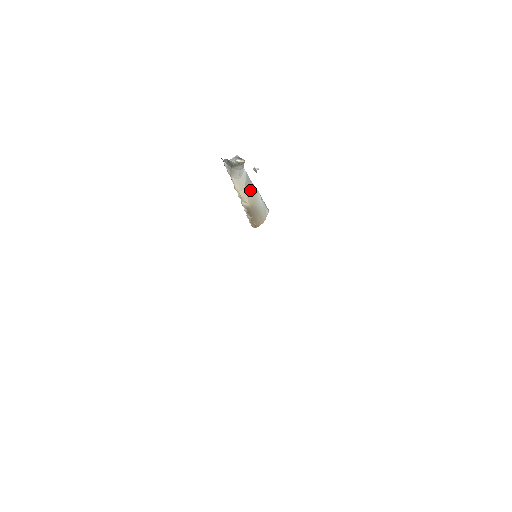
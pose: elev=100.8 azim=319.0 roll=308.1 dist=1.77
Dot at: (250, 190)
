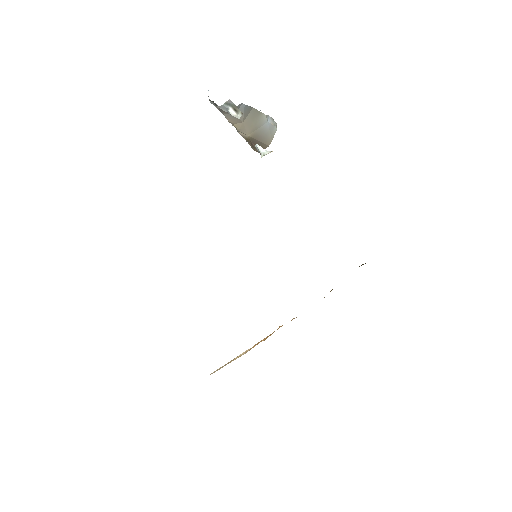
Dot at: (251, 118)
